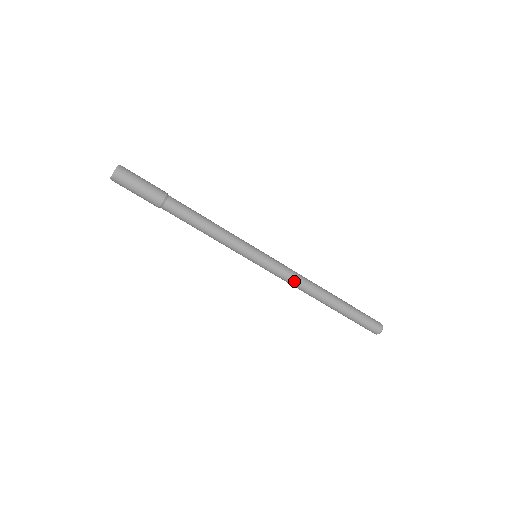
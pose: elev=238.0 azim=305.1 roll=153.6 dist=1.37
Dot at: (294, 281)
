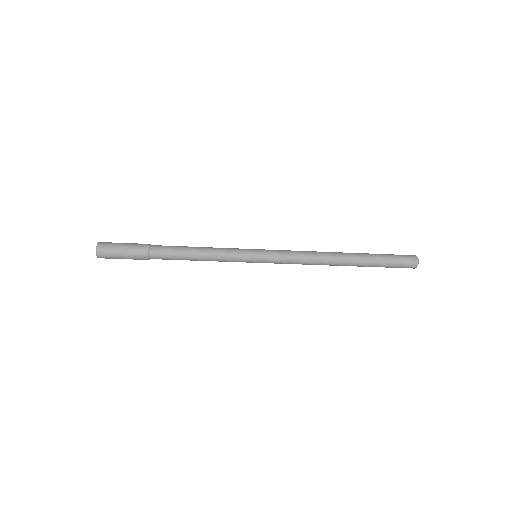
Dot at: (303, 261)
